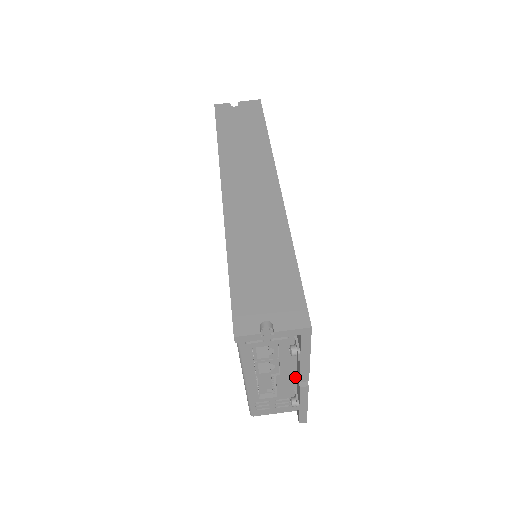
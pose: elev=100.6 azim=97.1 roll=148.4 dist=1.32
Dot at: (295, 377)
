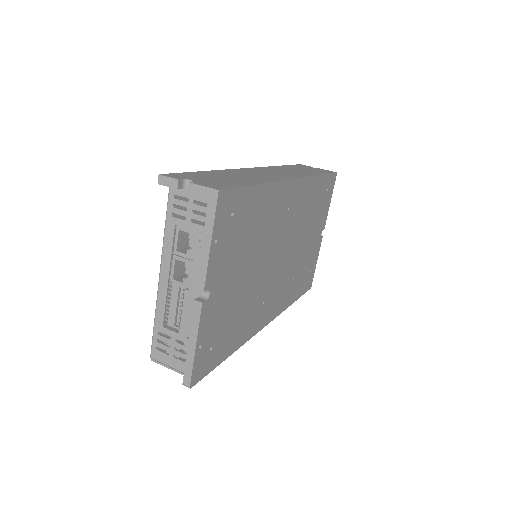
Dot at: occluded
